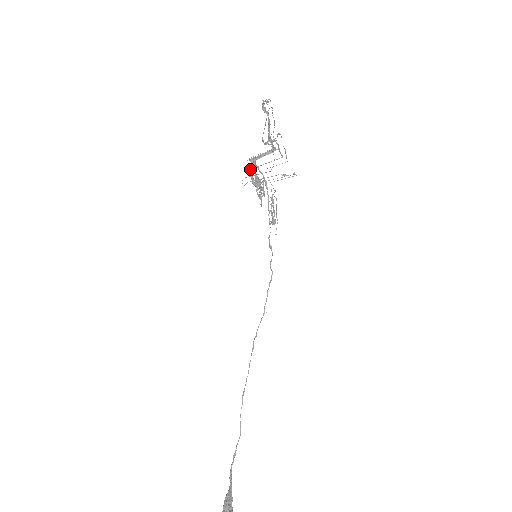
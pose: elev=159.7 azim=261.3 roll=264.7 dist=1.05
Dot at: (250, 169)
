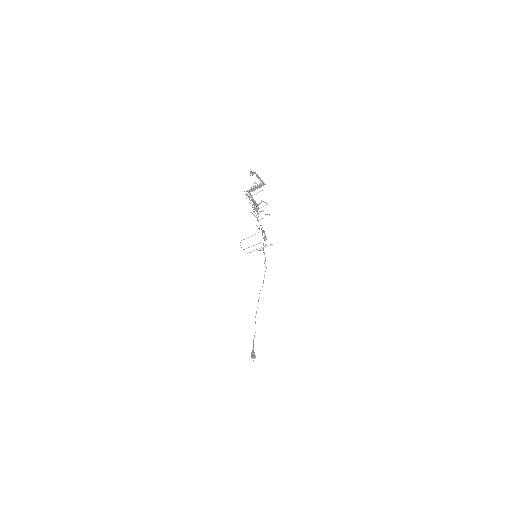
Dot at: (248, 196)
